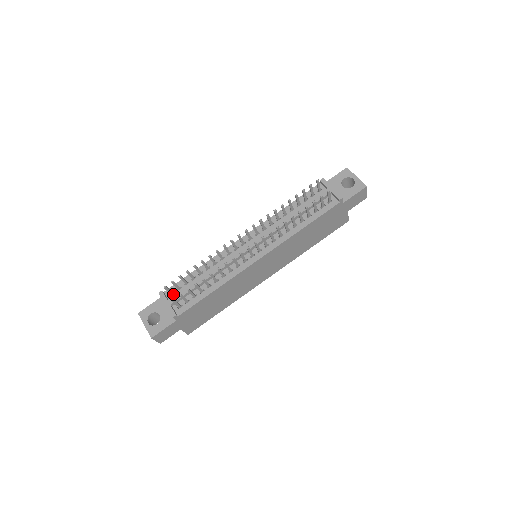
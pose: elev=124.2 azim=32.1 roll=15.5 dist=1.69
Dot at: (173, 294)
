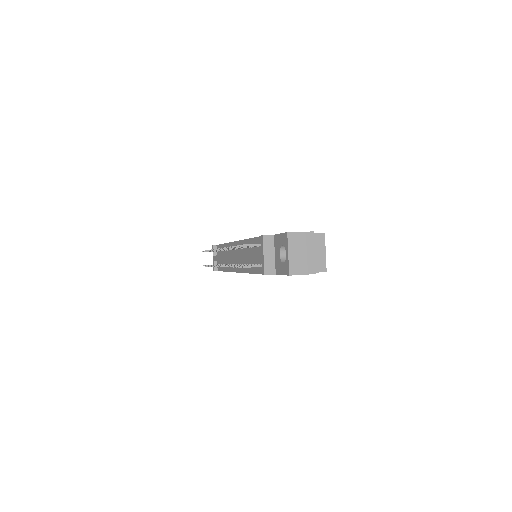
Dot at: (218, 252)
